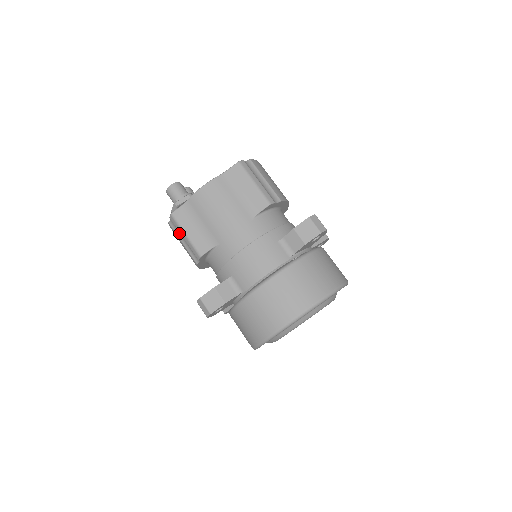
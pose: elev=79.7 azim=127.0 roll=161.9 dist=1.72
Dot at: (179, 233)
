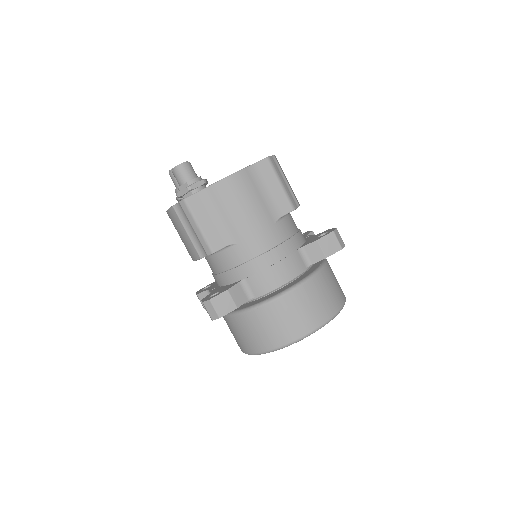
Dot at: (186, 221)
